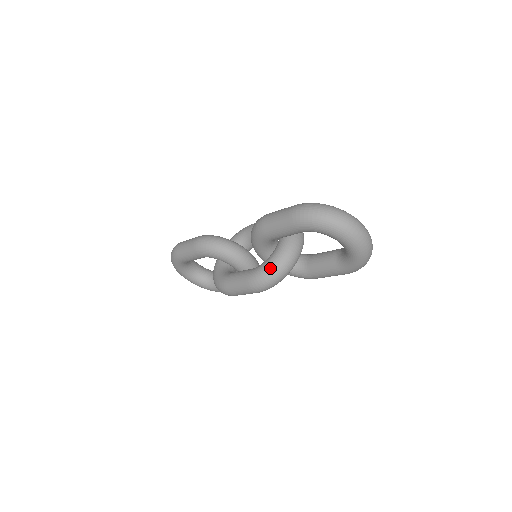
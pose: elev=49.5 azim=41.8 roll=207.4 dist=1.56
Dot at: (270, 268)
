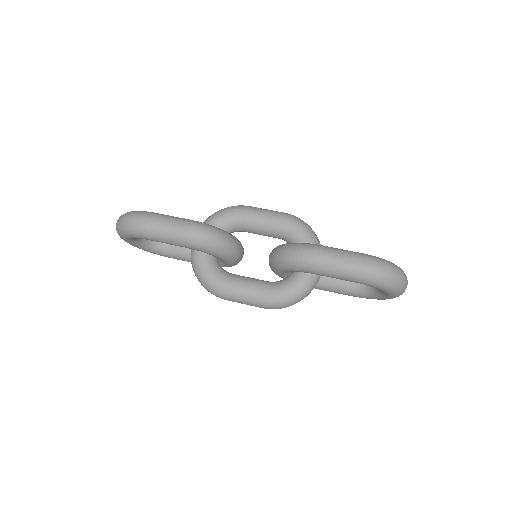
Dot at: (297, 295)
